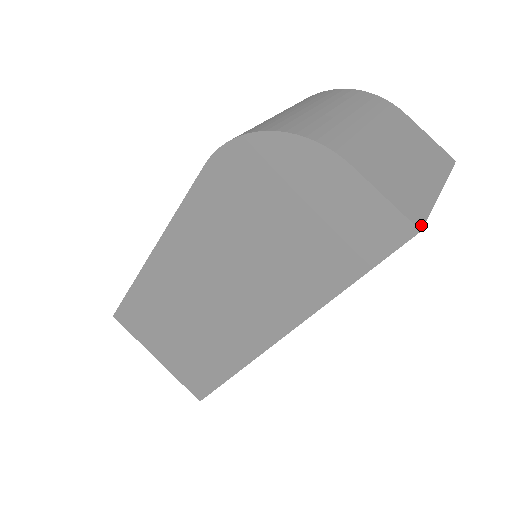
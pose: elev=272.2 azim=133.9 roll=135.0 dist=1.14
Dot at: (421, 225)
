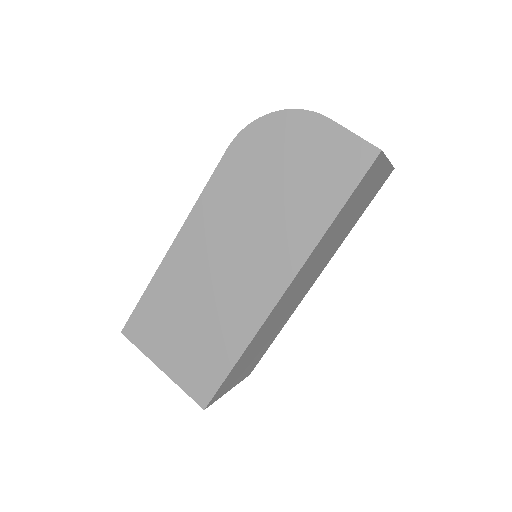
Dot at: (381, 150)
